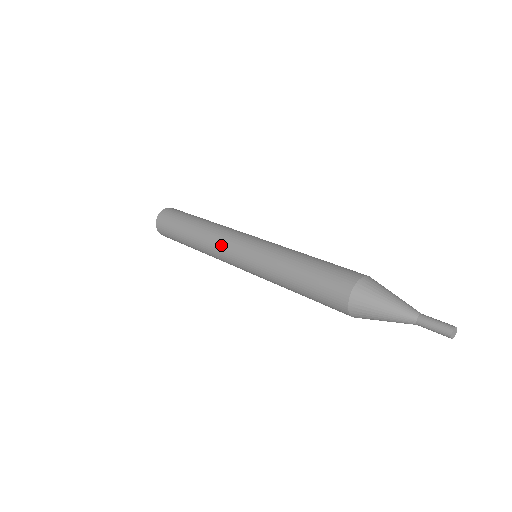
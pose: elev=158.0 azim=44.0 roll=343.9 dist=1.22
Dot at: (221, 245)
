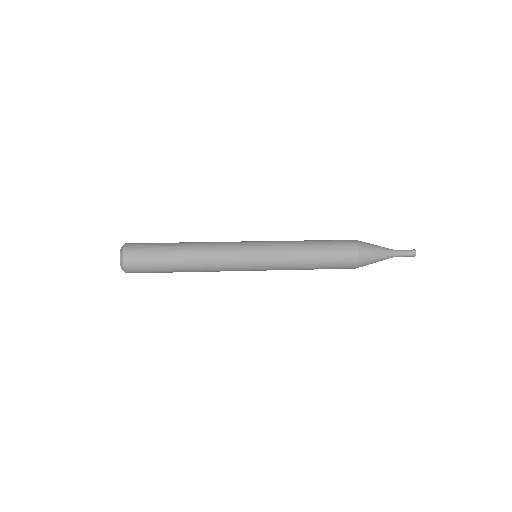
Dot at: (229, 259)
